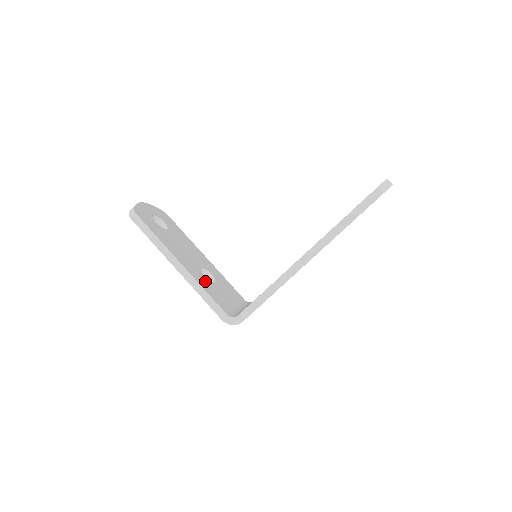
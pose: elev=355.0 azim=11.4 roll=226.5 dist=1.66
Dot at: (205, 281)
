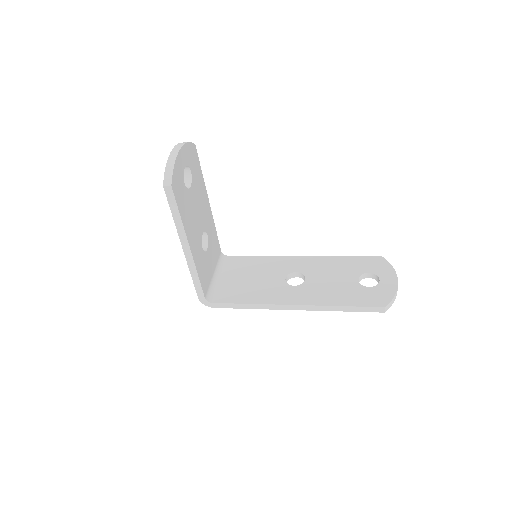
Dot at: (201, 257)
